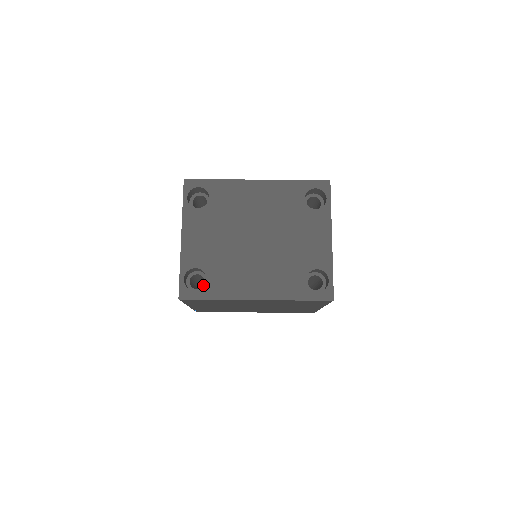
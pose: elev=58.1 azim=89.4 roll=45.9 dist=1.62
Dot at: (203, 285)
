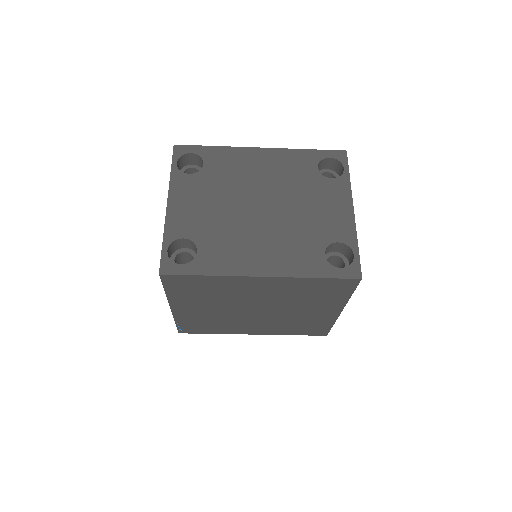
Dot at: occluded
